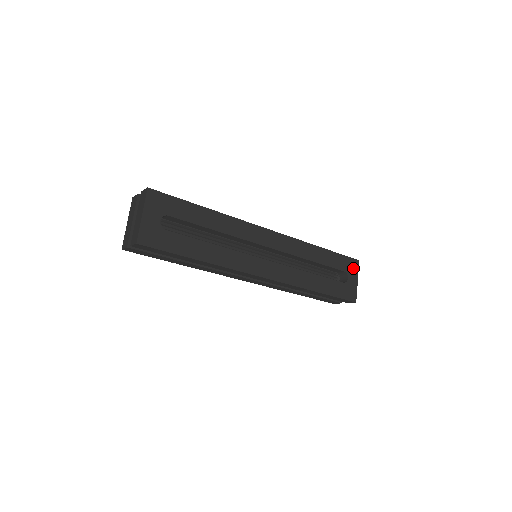
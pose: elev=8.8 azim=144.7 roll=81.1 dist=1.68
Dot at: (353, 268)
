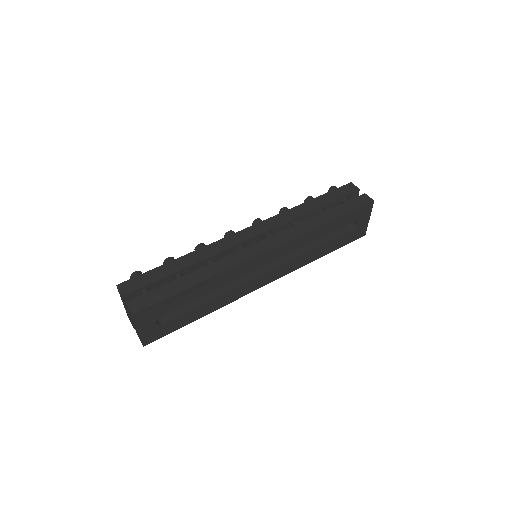
Dot at: (365, 212)
